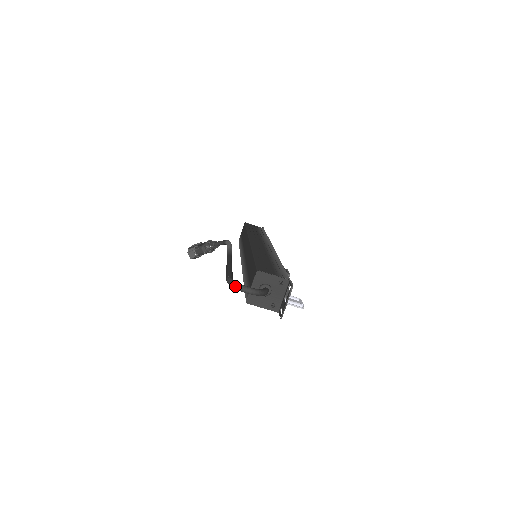
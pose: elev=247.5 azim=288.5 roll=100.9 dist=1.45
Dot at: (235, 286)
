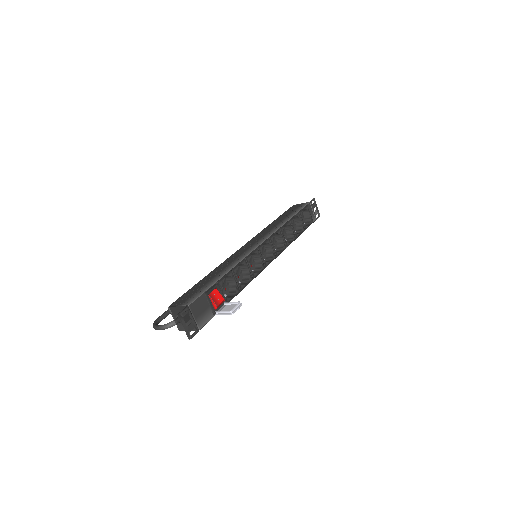
Dot at: (153, 327)
